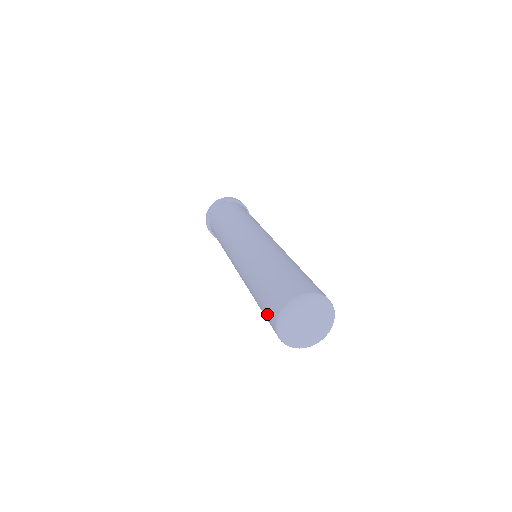
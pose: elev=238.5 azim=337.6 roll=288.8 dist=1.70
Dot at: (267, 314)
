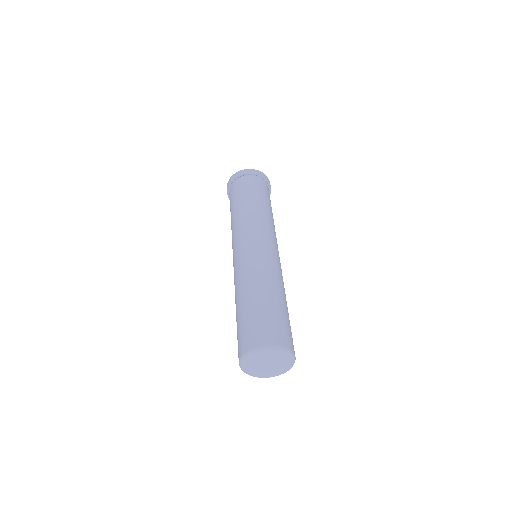
Dot at: occluded
